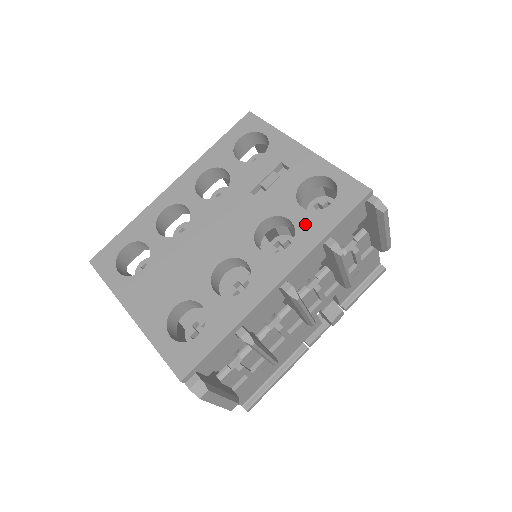
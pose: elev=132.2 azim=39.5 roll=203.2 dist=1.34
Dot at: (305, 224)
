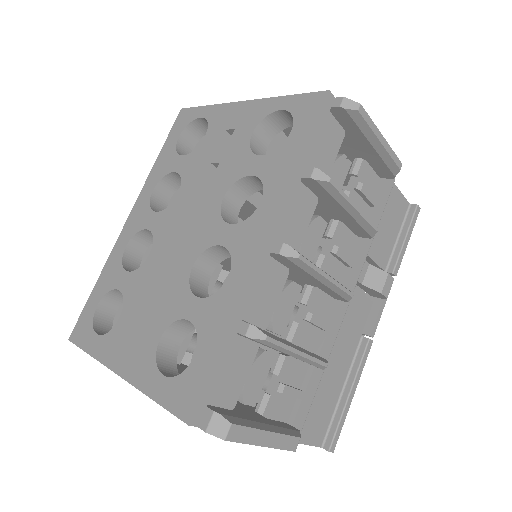
Dot at: (270, 169)
